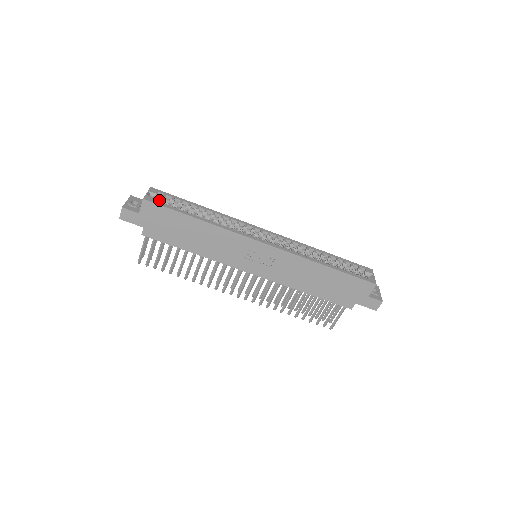
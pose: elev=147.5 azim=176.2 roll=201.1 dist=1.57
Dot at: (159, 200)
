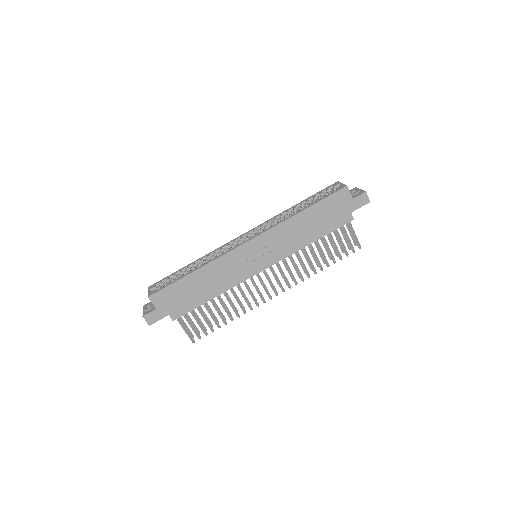
Dot at: occluded
